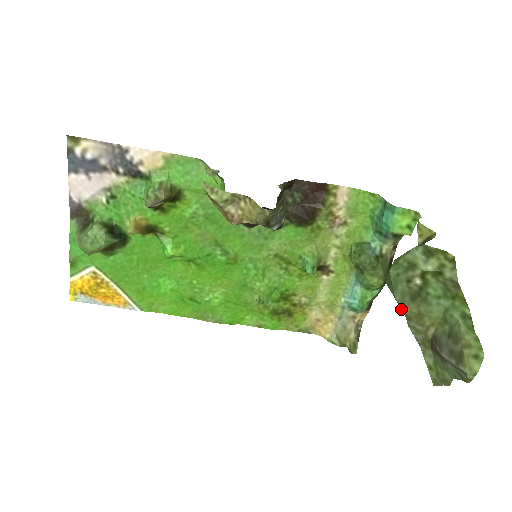
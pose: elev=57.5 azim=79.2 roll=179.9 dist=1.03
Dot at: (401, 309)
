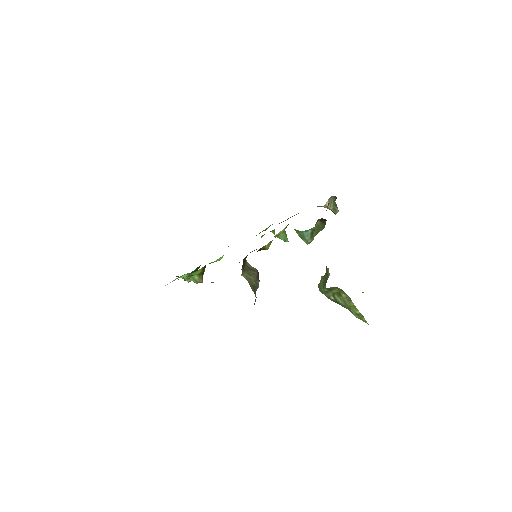
Dot at: occluded
